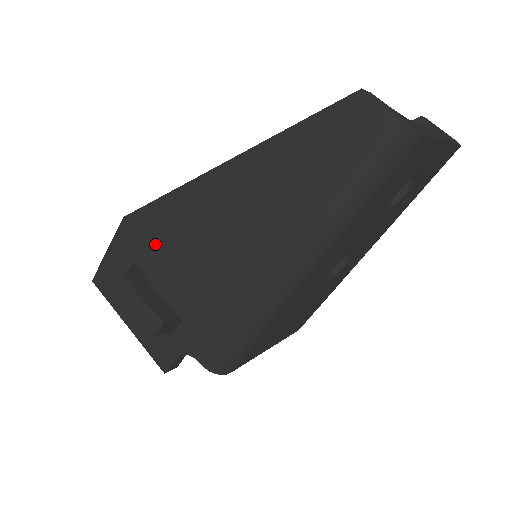
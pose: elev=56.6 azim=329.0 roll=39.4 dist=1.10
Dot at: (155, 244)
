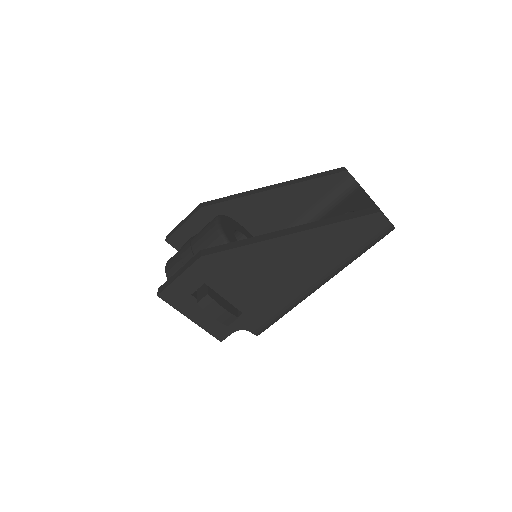
Dot at: (228, 273)
